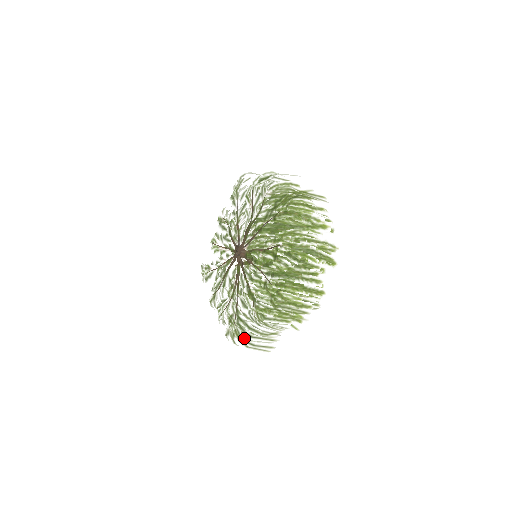
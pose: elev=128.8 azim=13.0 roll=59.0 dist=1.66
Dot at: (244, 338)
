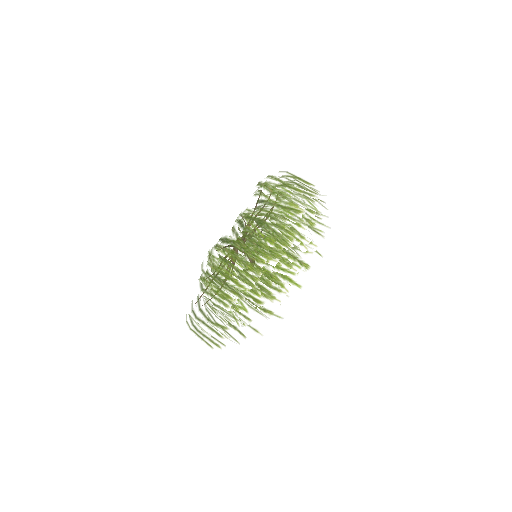
Dot at: (191, 317)
